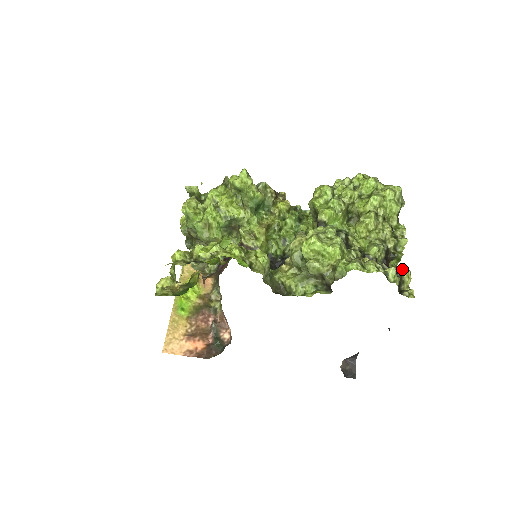
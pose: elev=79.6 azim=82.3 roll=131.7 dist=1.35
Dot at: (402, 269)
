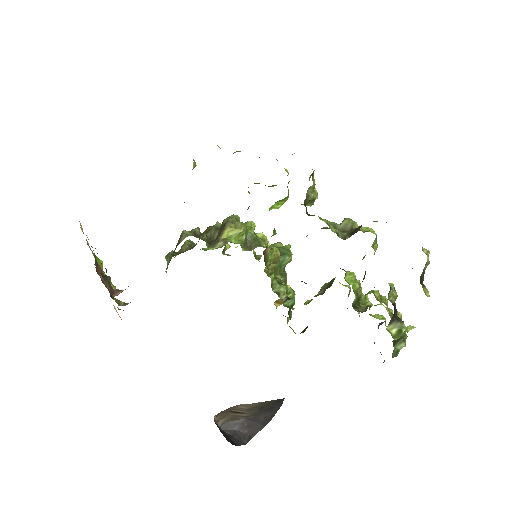
Dot at: occluded
